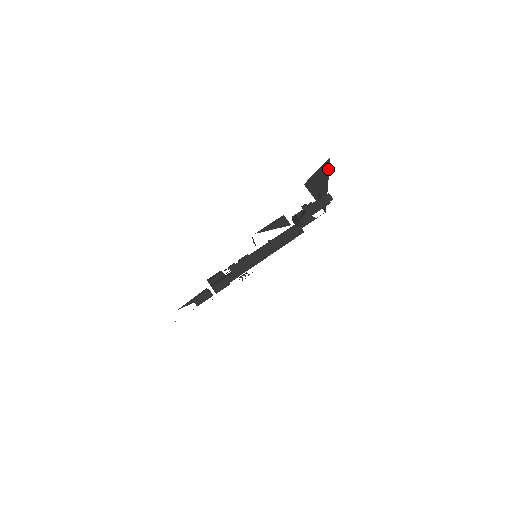
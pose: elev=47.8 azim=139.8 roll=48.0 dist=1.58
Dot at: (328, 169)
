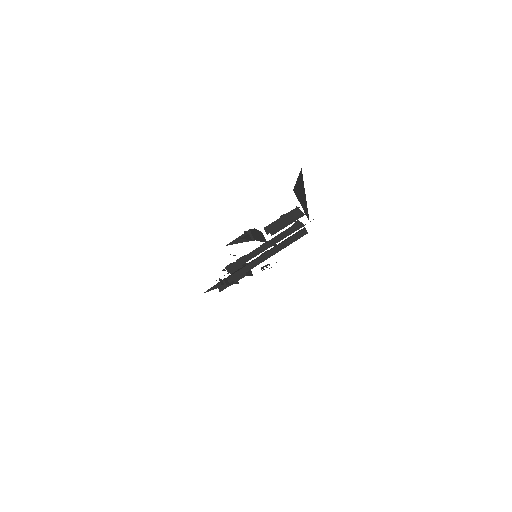
Dot at: (302, 179)
